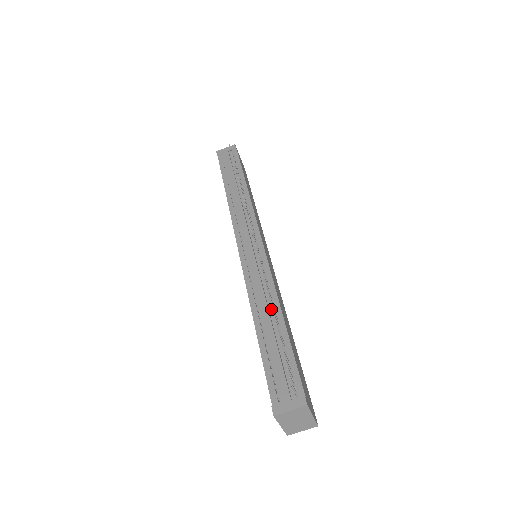
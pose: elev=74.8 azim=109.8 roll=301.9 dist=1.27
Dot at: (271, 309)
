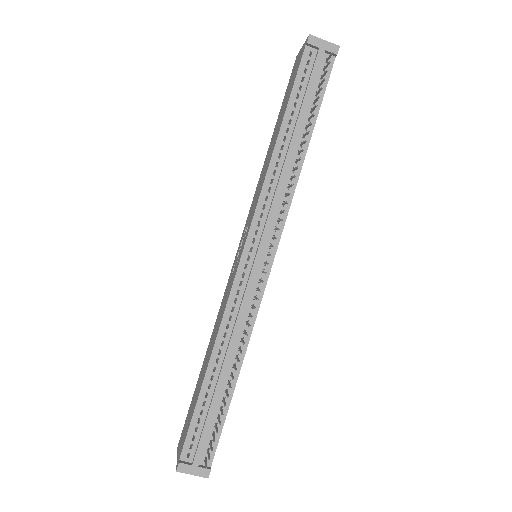
Dot at: (233, 360)
